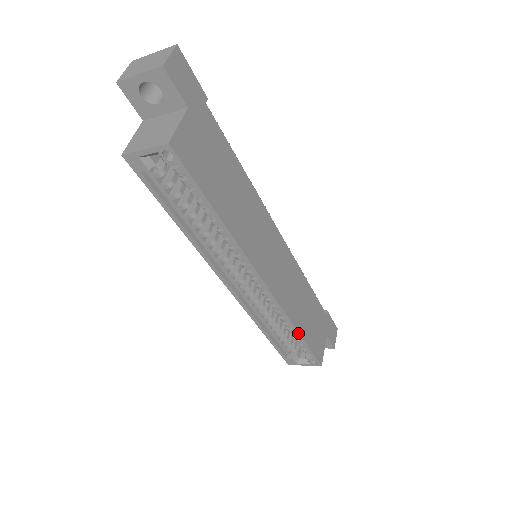
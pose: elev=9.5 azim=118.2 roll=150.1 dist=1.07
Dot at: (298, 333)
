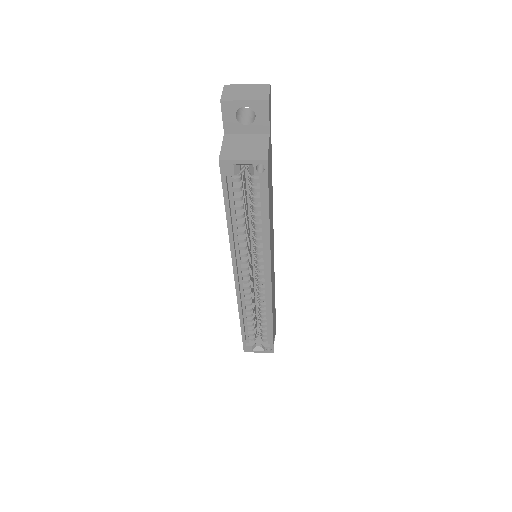
Dot at: (272, 323)
